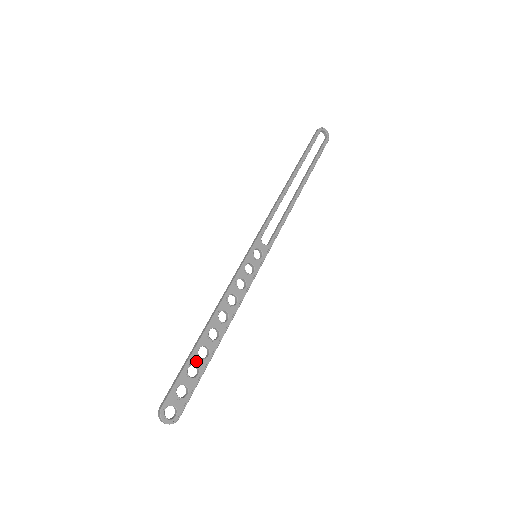
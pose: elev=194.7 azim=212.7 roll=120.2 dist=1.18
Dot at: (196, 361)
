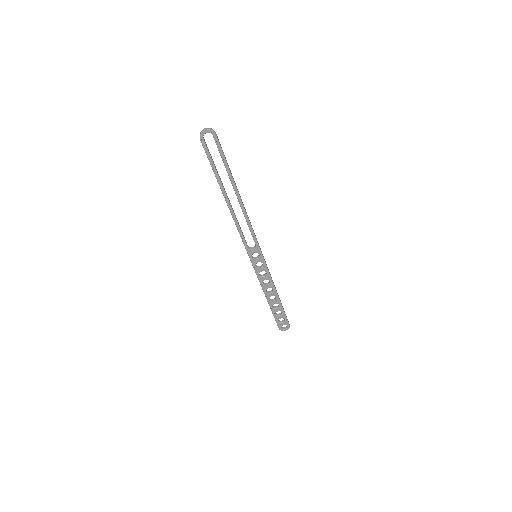
Dot at: (276, 310)
